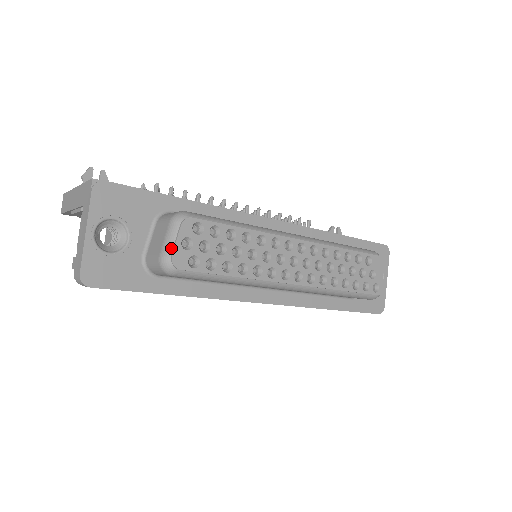
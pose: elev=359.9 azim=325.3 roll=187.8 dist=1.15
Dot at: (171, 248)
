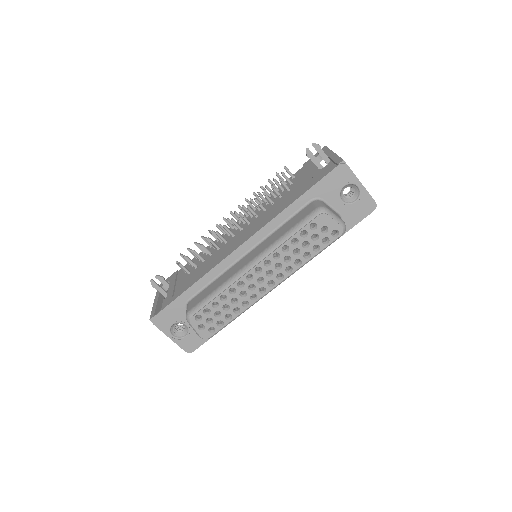
Dot at: (198, 333)
